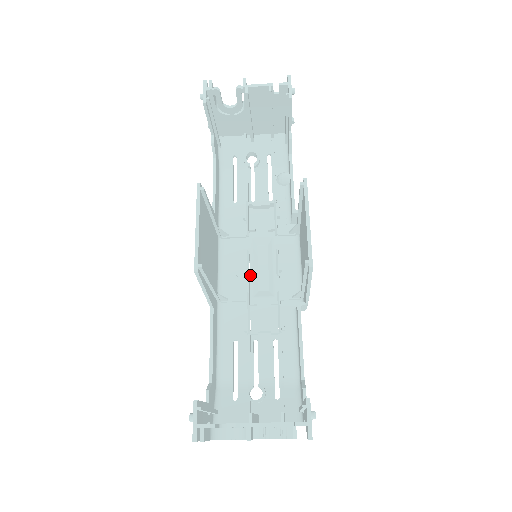
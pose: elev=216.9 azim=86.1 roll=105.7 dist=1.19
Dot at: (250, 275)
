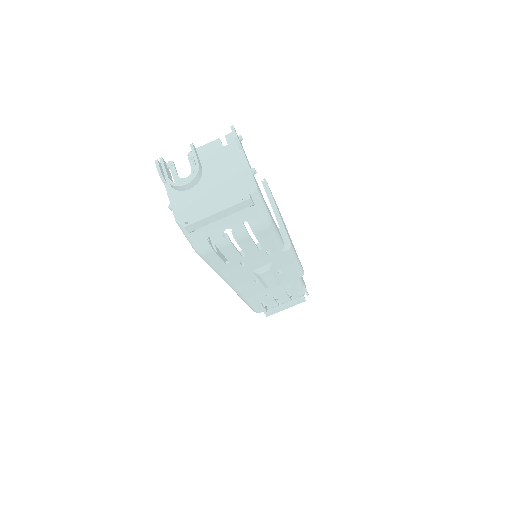
Dot at: (255, 276)
